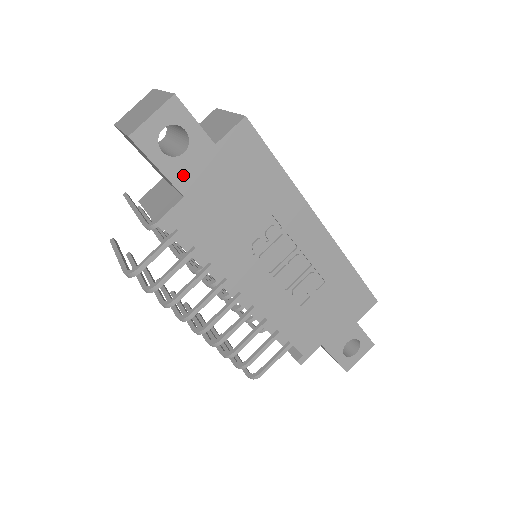
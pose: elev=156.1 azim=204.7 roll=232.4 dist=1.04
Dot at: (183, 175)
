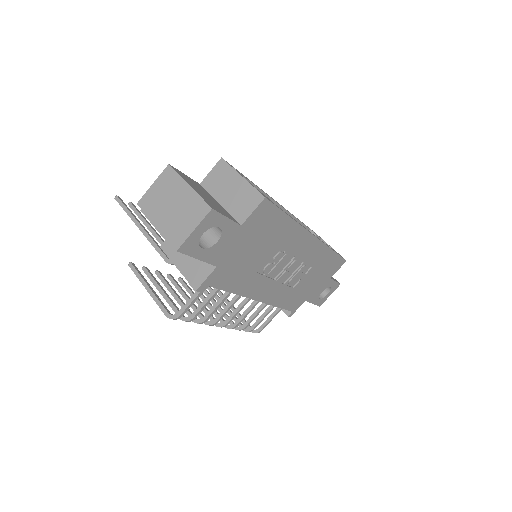
Dot at: (216, 254)
